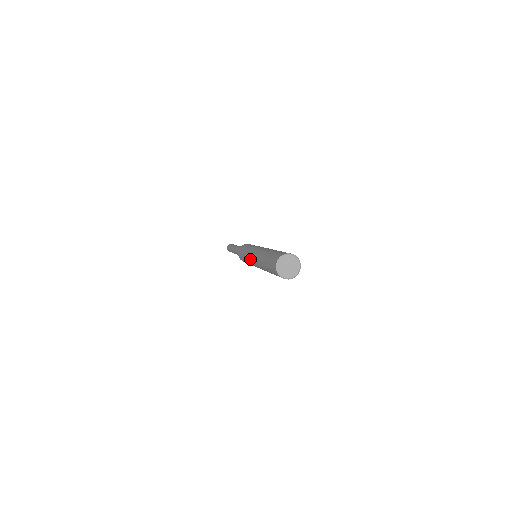
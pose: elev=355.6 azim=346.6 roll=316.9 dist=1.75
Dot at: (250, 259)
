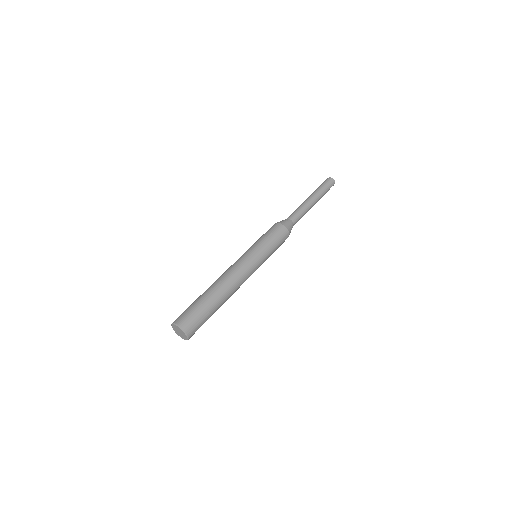
Dot at: occluded
